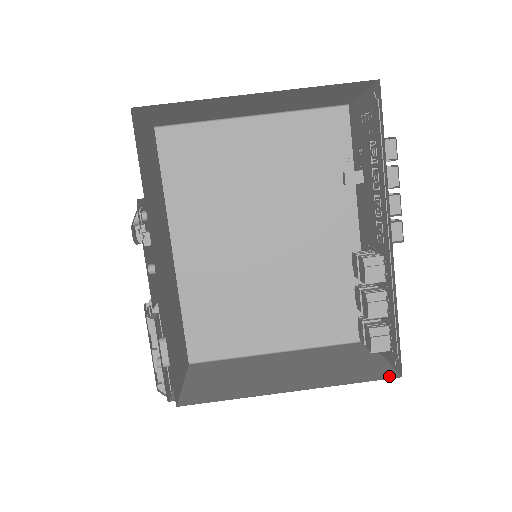
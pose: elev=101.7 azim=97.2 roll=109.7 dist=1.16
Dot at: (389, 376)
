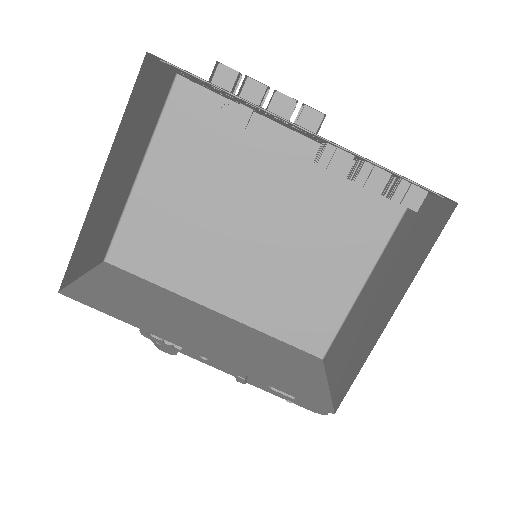
Dot at: (448, 214)
